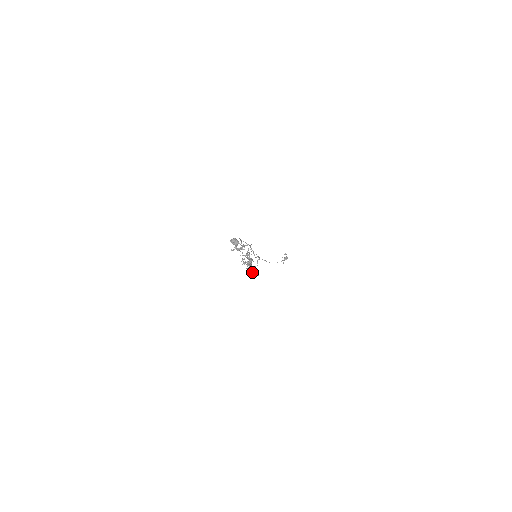
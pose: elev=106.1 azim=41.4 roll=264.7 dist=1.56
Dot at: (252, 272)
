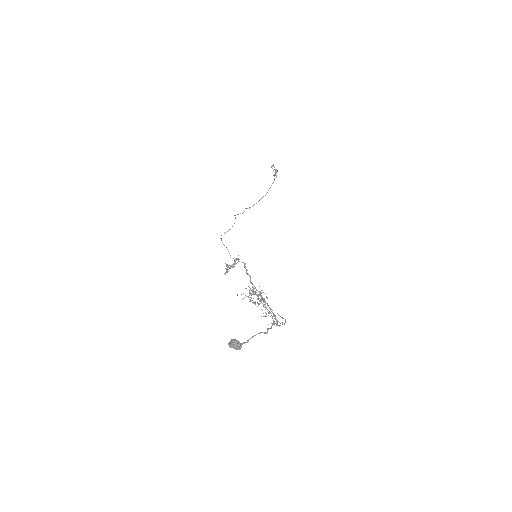
Dot at: occluded
